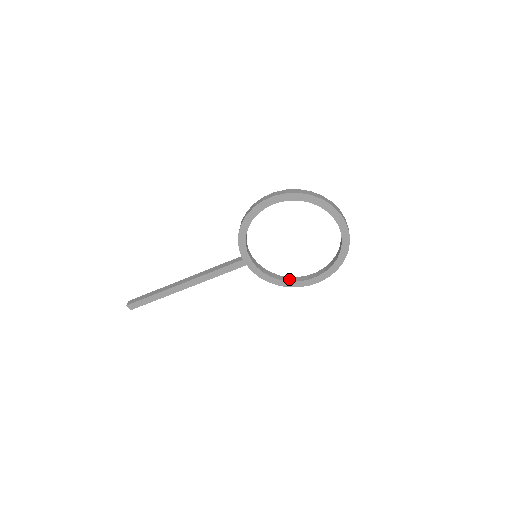
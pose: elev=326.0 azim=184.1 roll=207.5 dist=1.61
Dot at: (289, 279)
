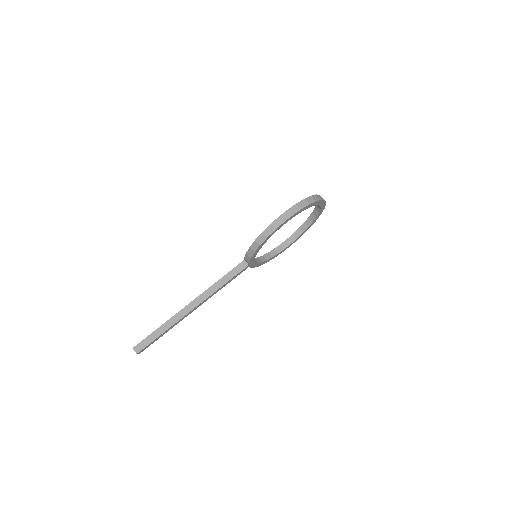
Dot at: (270, 255)
